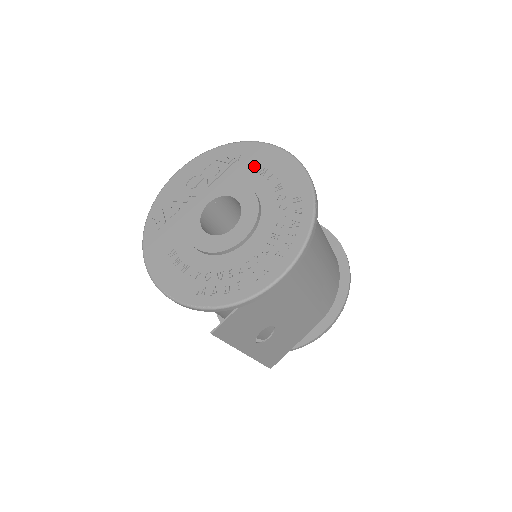
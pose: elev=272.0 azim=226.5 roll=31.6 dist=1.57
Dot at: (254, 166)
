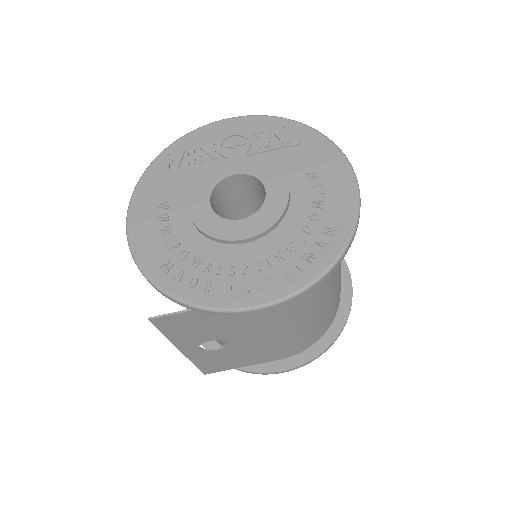
Dot at: (307, 163)
